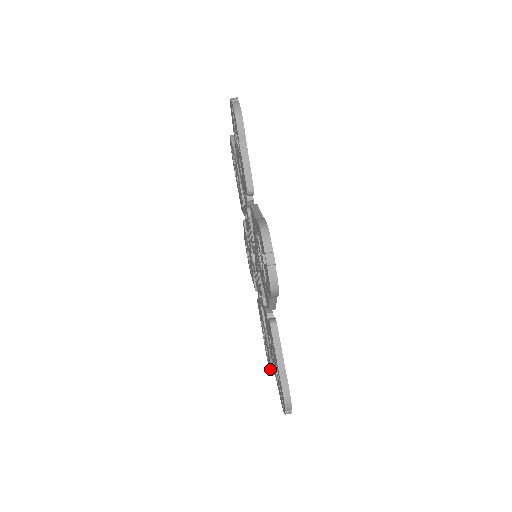
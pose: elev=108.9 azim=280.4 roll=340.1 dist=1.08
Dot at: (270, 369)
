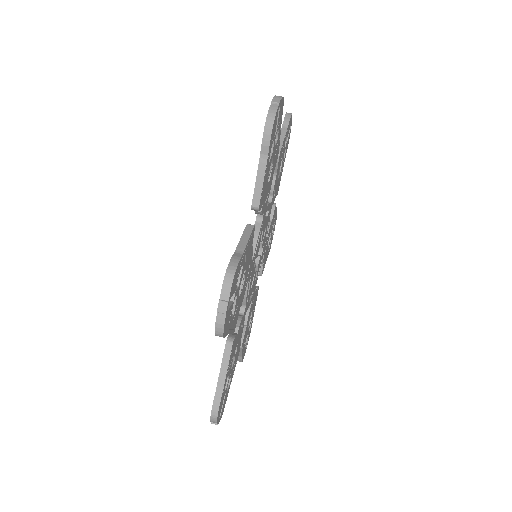
Dot at: (214, 399)
